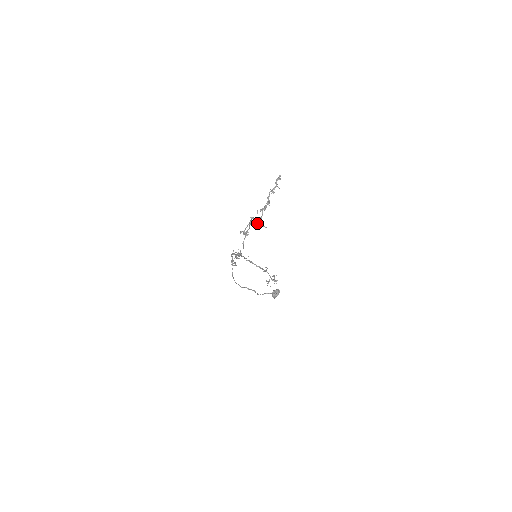
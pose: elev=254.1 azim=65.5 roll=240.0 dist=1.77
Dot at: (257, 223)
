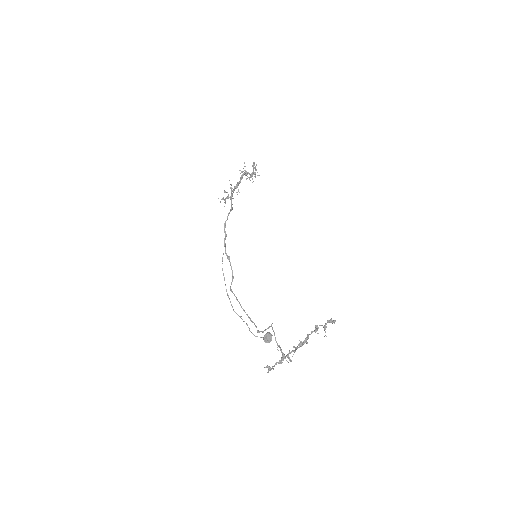
Dot at: (285, 358)
